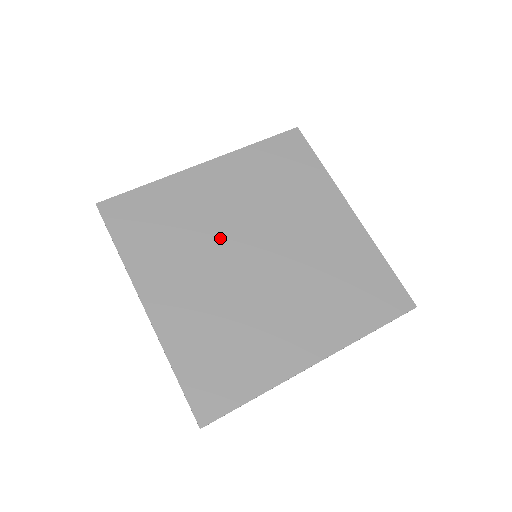
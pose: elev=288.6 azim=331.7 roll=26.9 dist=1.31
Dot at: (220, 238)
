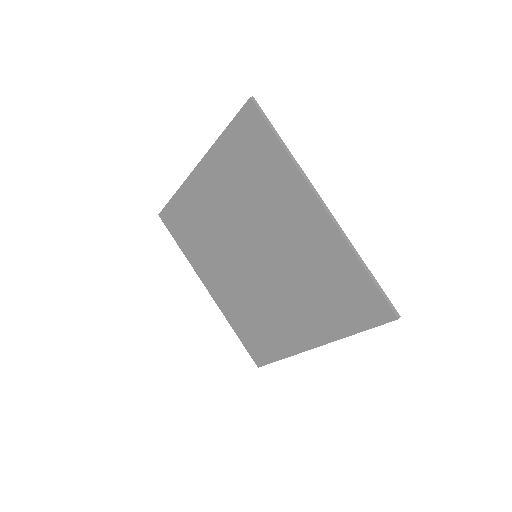
Dot at: (228, 241)
